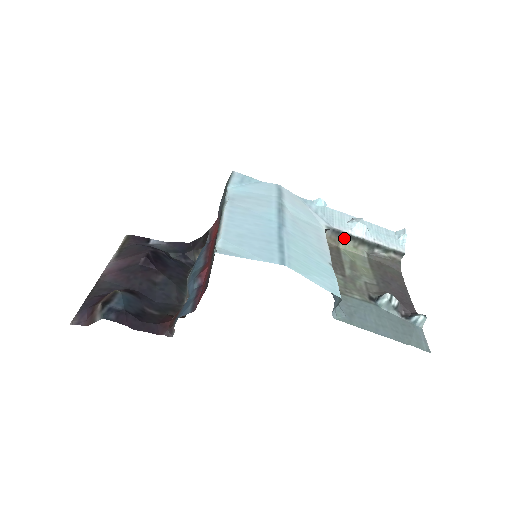
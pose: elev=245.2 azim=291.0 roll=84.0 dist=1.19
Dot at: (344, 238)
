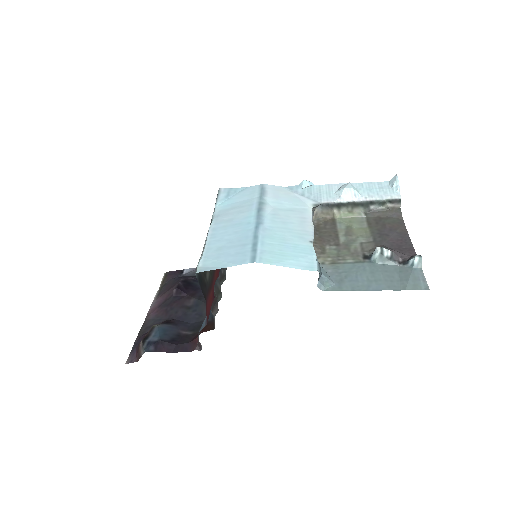
Dot at: (336, 208)
